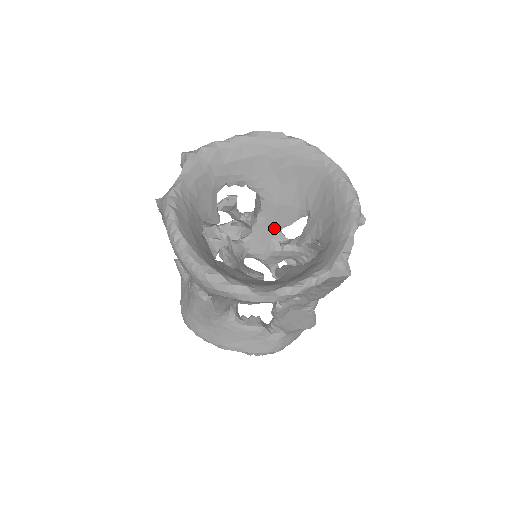
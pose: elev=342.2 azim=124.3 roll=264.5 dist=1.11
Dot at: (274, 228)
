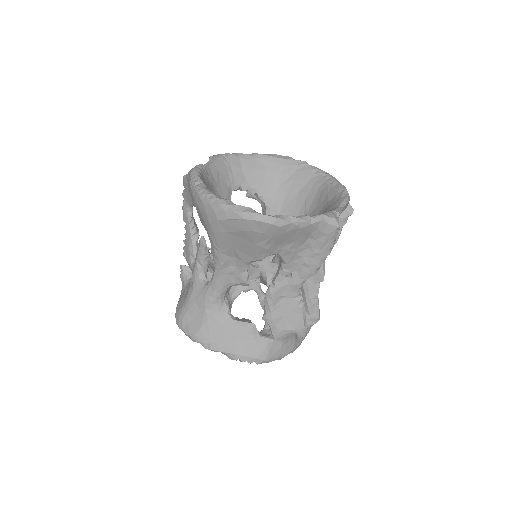
Dot at: occluded
